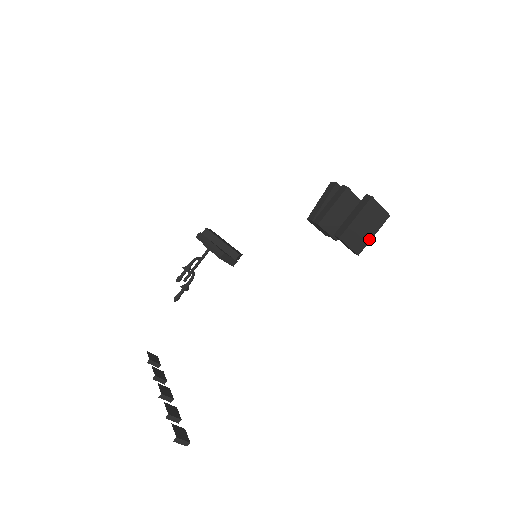
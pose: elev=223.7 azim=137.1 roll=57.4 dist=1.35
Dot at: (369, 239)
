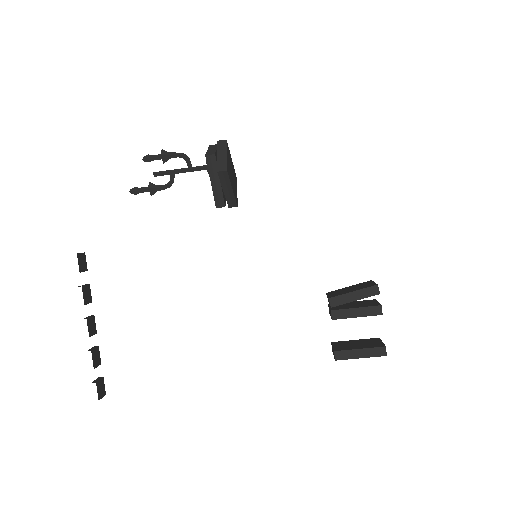
Dot at: occluded
